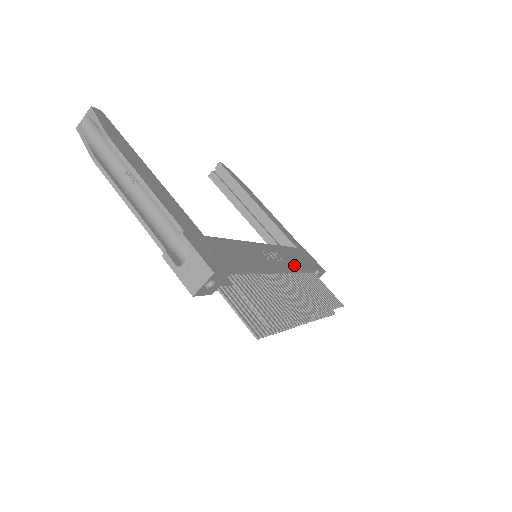
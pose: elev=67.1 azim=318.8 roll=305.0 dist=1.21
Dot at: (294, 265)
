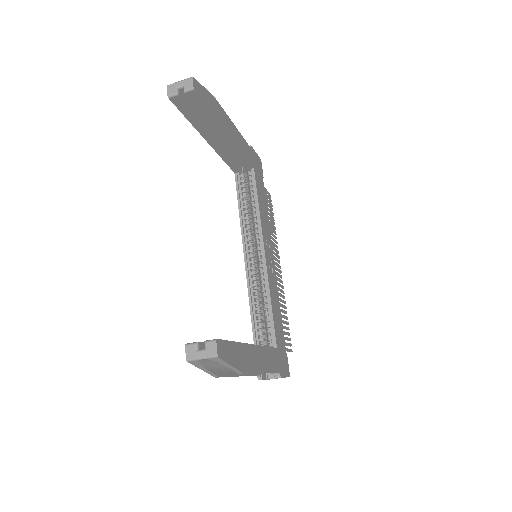
Dot at: (268, 226)
